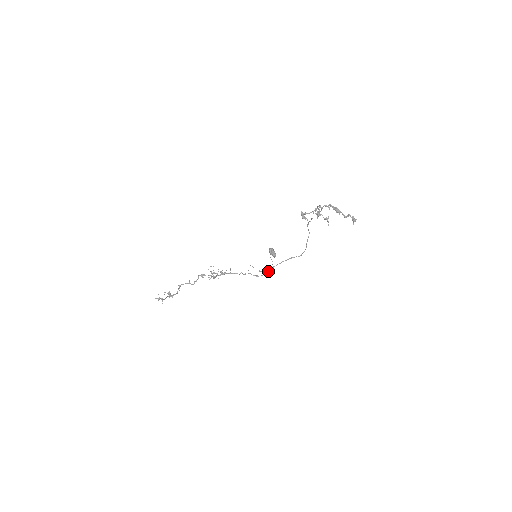
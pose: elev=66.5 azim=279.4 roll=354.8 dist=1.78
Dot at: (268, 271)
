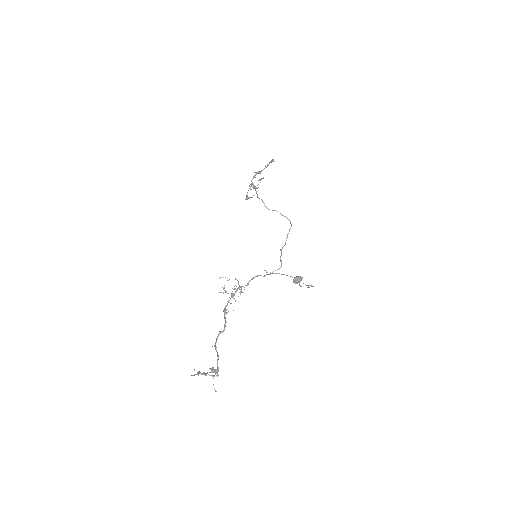
Dot at: occluded
